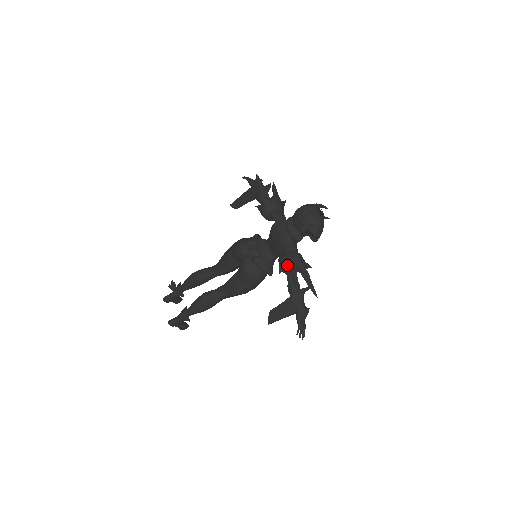
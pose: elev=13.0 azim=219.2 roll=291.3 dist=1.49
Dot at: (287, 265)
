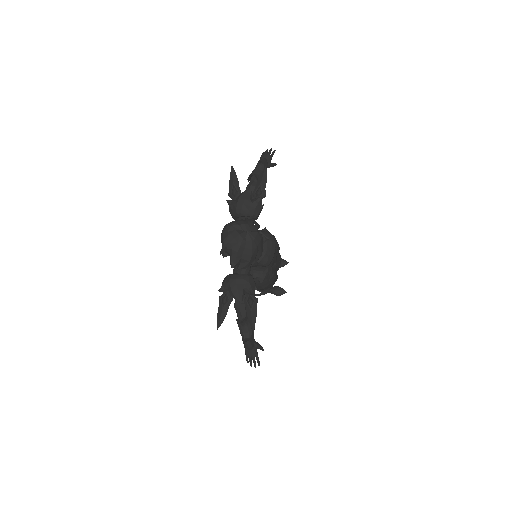
Dot at: (220, 291)
